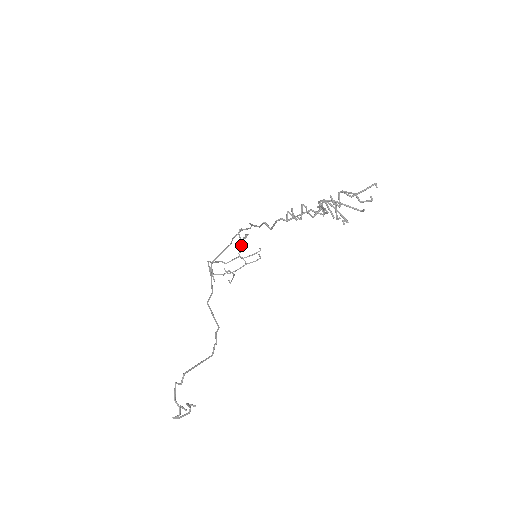
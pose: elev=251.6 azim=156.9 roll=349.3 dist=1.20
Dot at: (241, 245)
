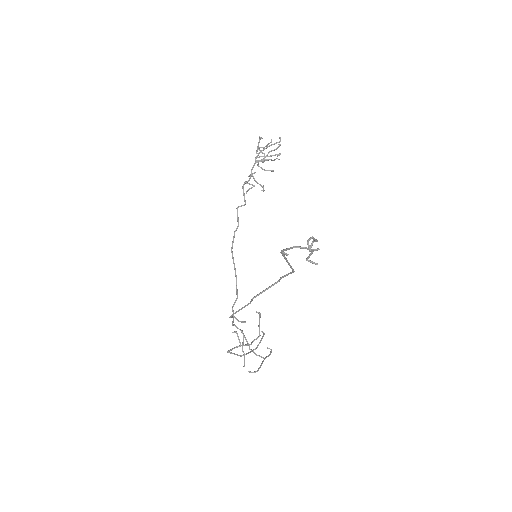
Dot at: (244, 337)
